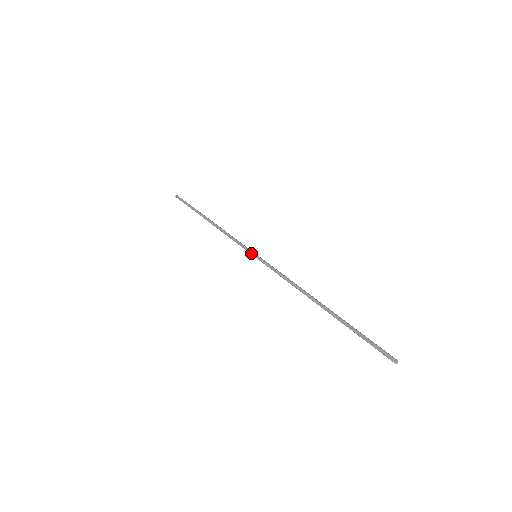
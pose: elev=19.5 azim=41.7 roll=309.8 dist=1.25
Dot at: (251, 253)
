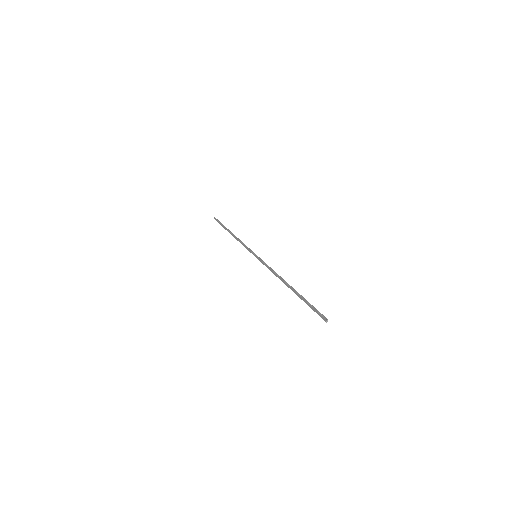
Dot at: occluded
